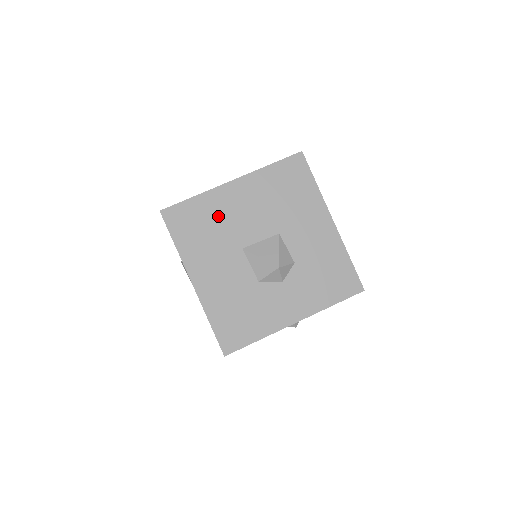
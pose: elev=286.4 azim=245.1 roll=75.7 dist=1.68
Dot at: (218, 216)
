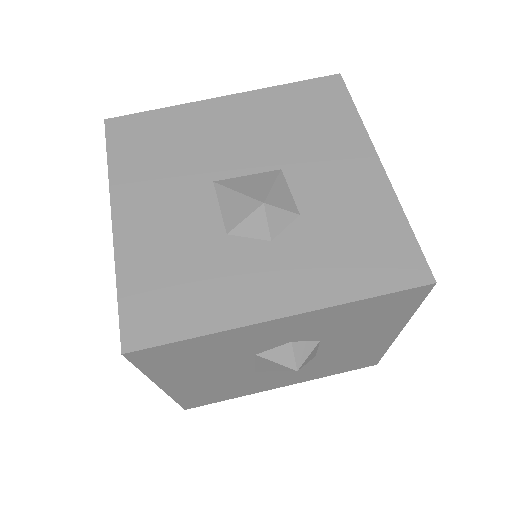
Dot at: (188, 135)
